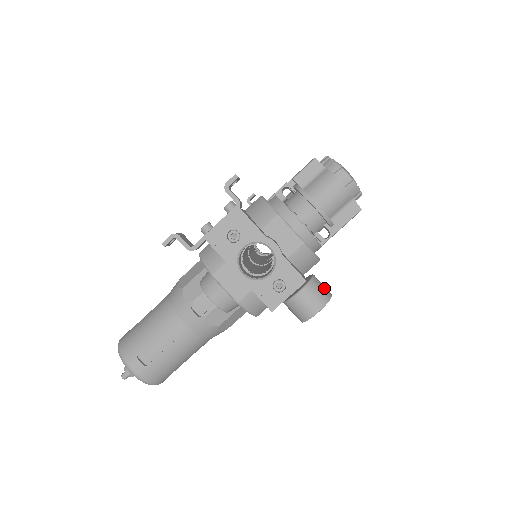
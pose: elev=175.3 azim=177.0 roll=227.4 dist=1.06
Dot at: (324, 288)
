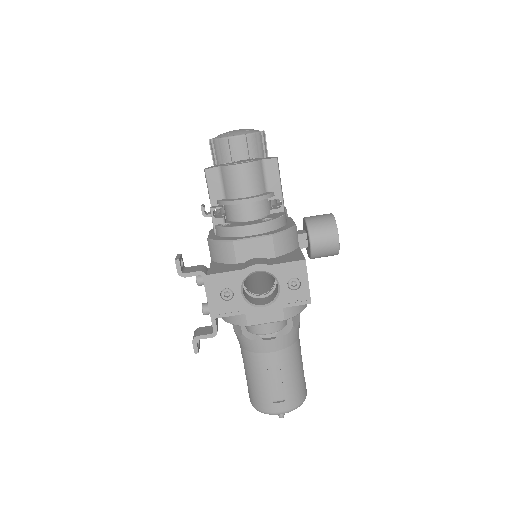
Dot at: (322, 218)
